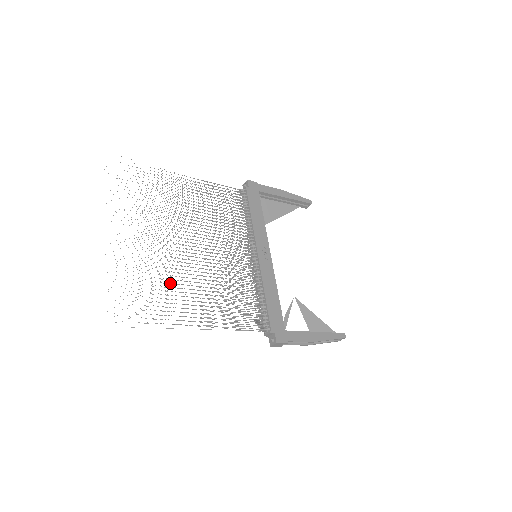
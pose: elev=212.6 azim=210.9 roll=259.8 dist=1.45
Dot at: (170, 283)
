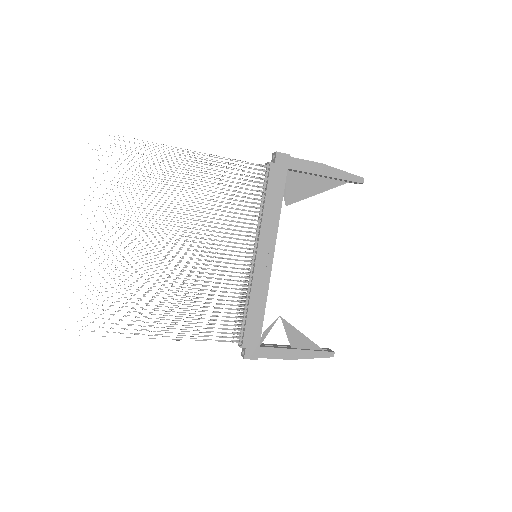
Dot at: occluded
